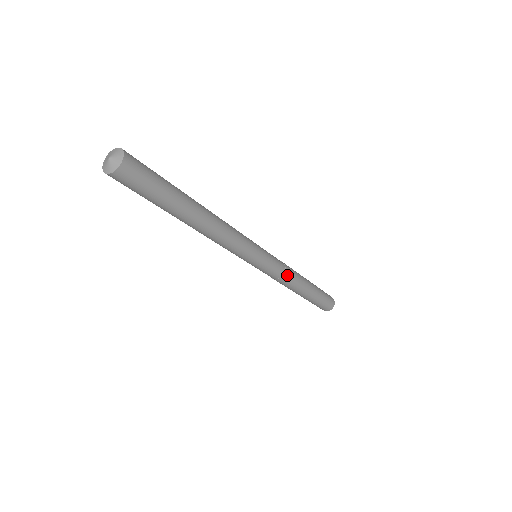
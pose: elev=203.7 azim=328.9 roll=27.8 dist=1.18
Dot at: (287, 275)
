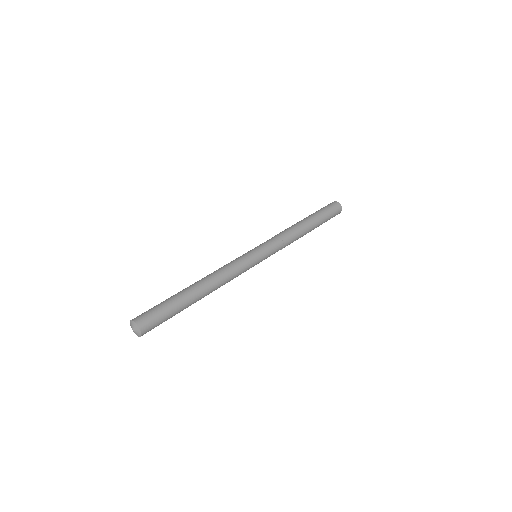
Dot at: (286, 241)
